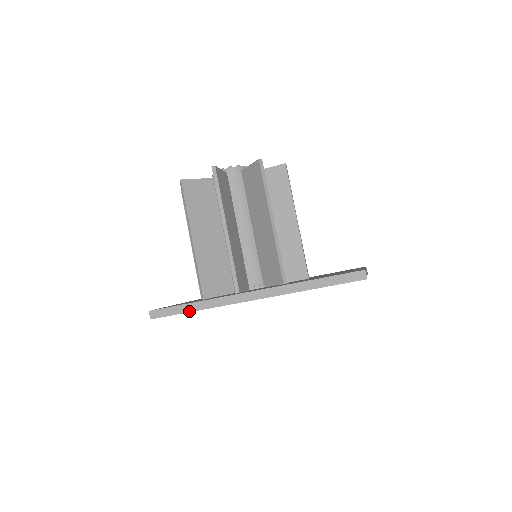
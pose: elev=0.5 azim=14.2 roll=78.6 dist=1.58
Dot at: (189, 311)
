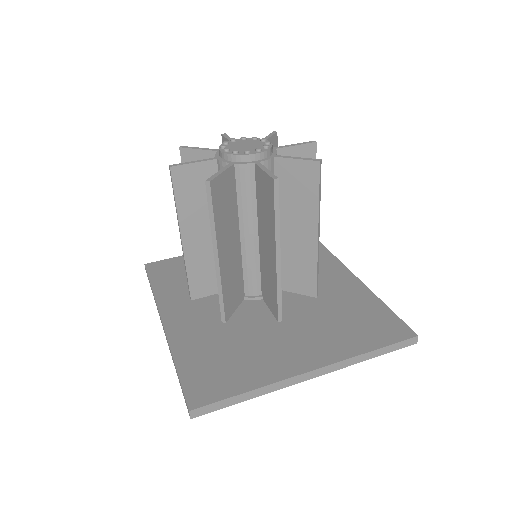
Dot at: occluded
